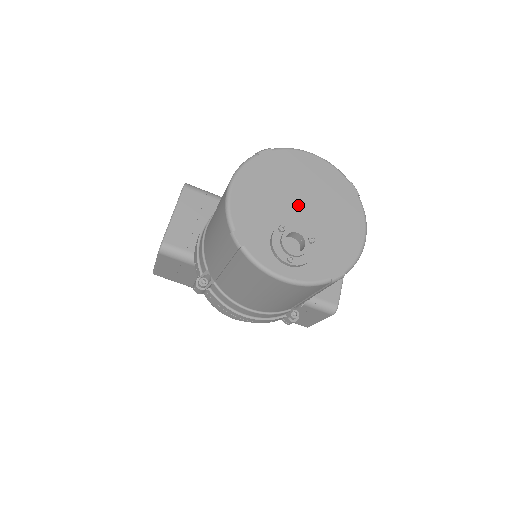
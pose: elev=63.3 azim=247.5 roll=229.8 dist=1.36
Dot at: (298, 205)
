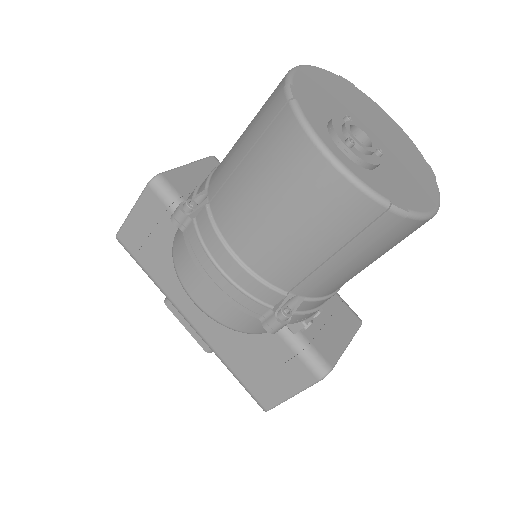
Dot at: (369, 130)
